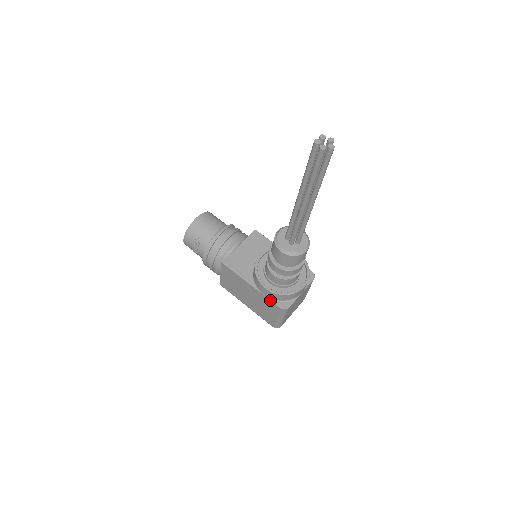
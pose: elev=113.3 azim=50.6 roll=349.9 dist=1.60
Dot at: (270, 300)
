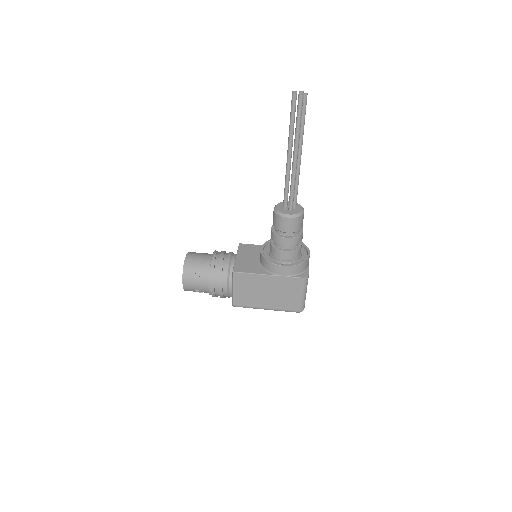
Dot at: (291, 277)
